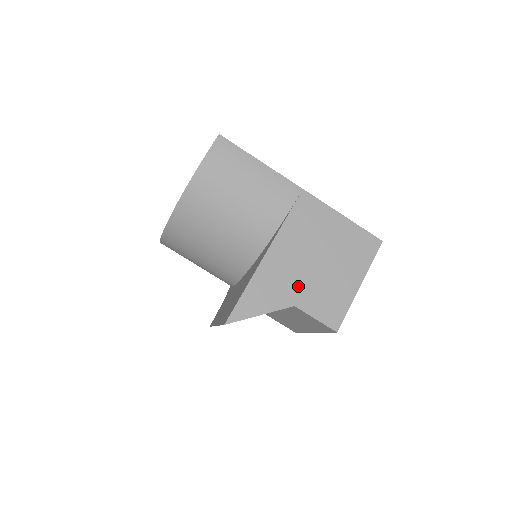
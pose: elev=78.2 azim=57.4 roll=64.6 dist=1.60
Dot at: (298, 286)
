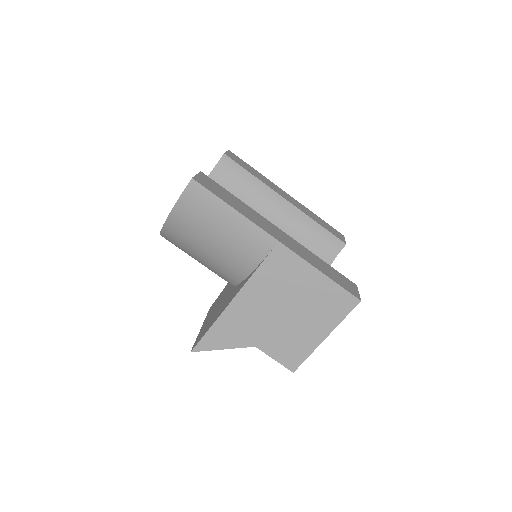
Dot at: (261, 331)
